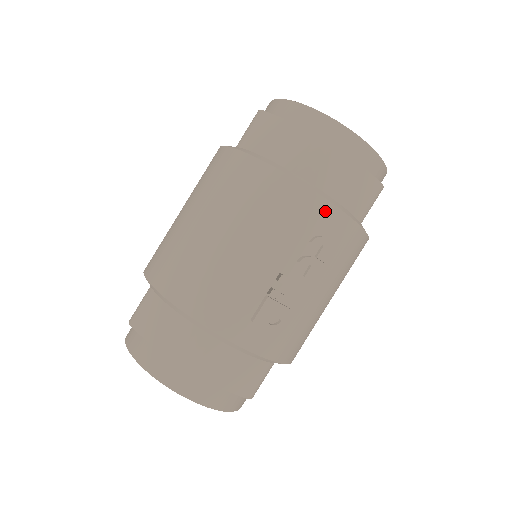
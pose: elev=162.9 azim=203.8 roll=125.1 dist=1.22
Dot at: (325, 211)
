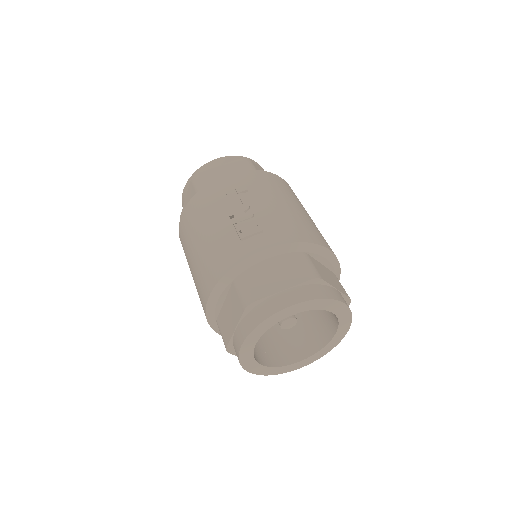
Dot at: (219, 183)
